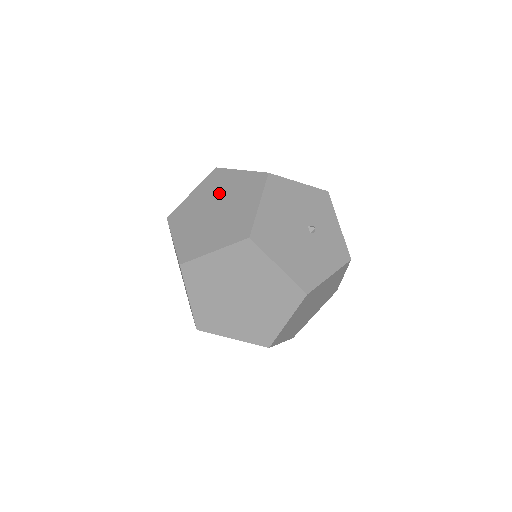
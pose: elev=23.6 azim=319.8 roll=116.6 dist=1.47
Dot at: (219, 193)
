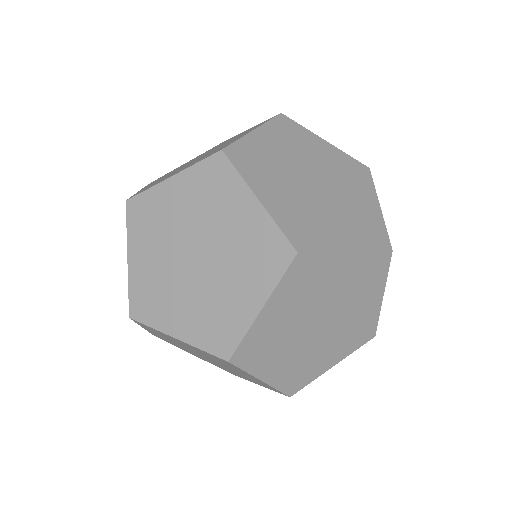
Dot at: occluded
